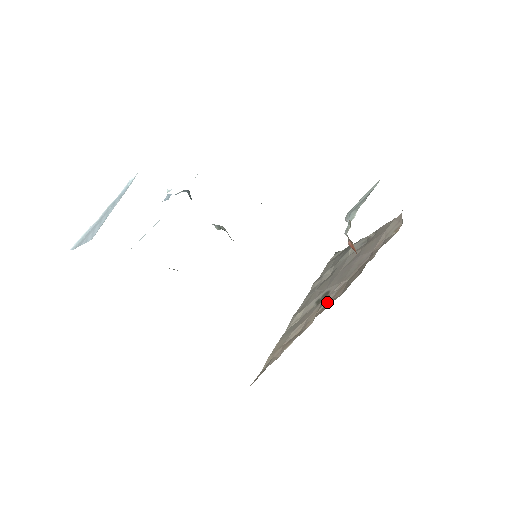
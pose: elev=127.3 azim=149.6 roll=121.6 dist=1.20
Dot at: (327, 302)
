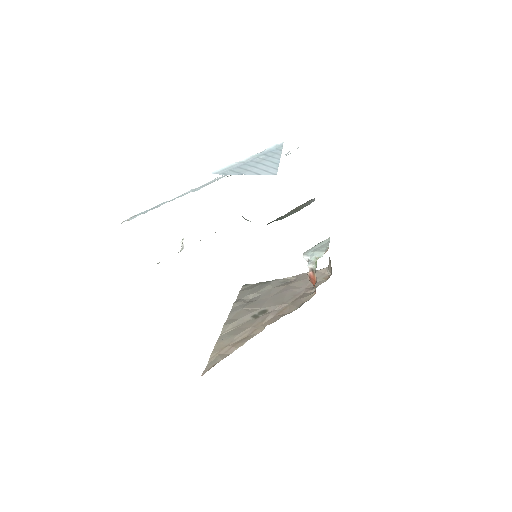
Dot at: (272, 317)
